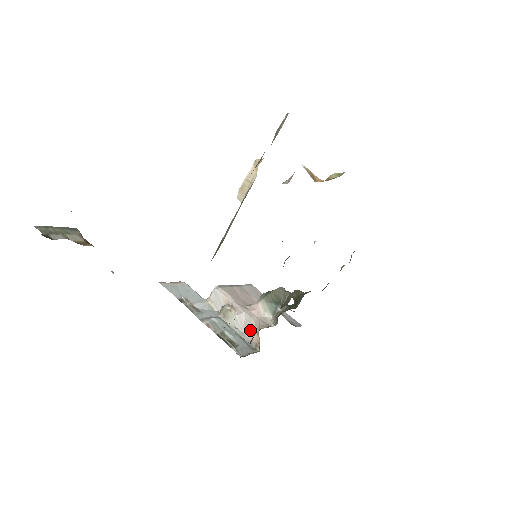
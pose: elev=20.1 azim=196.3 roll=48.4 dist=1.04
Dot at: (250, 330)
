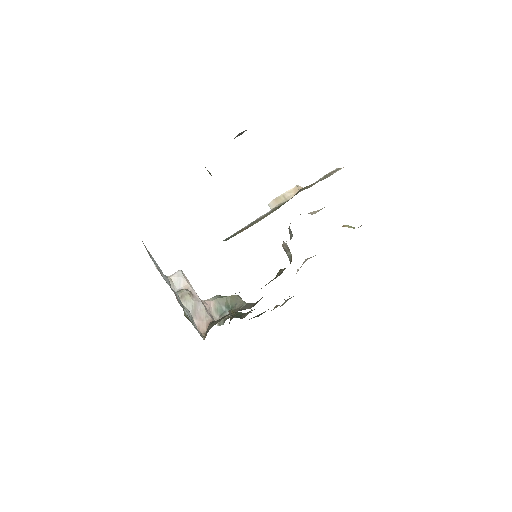
Dot at: (201, 319)
